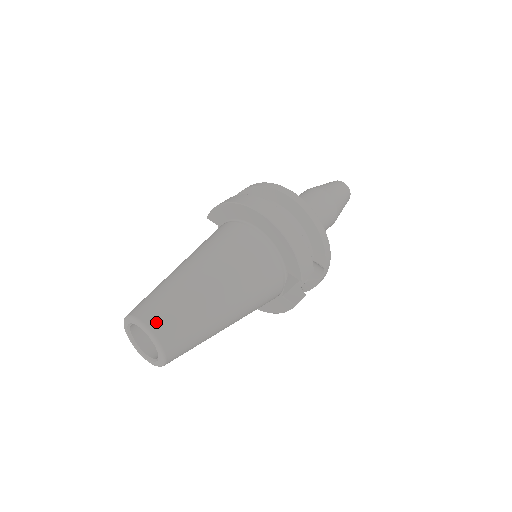
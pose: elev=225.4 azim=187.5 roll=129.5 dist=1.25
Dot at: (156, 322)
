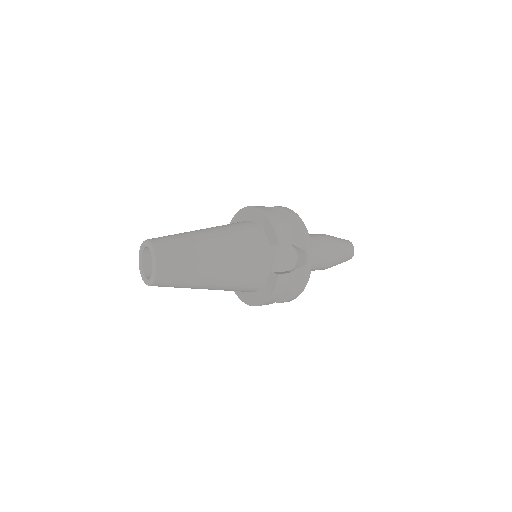
Dot at: (156, 239)
